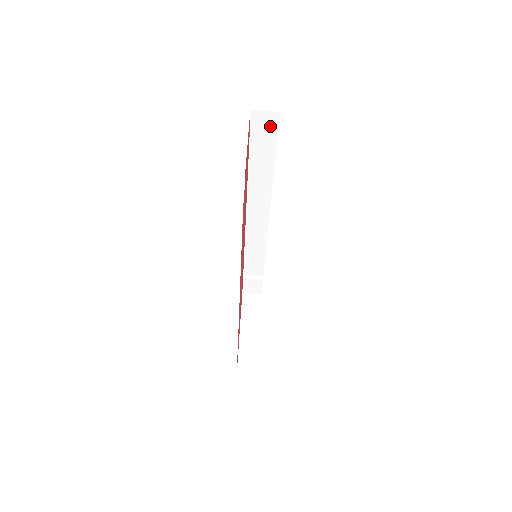
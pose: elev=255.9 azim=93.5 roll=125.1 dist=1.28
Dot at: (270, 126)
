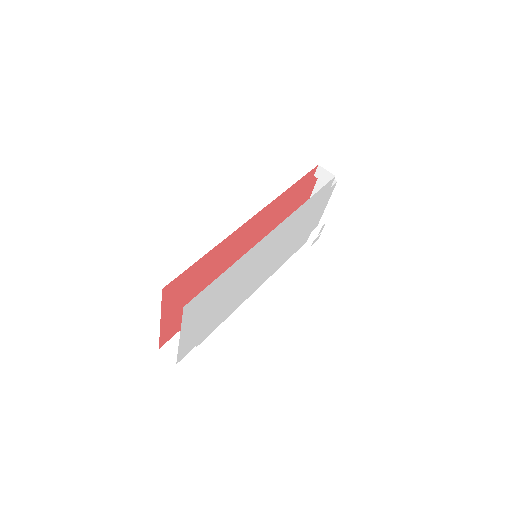
Dot at: occluded
